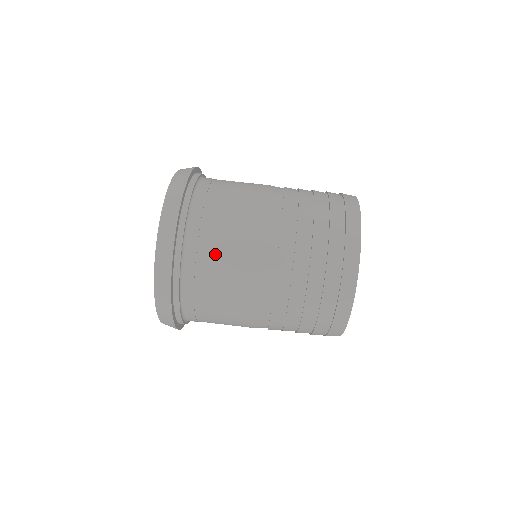
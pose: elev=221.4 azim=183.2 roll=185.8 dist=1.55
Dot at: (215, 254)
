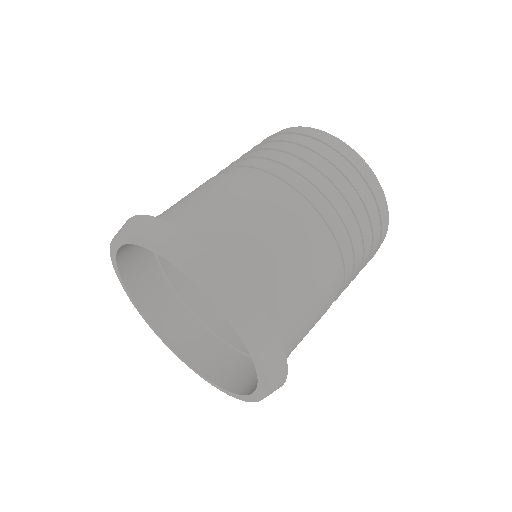
Dot at: (296, 293)
